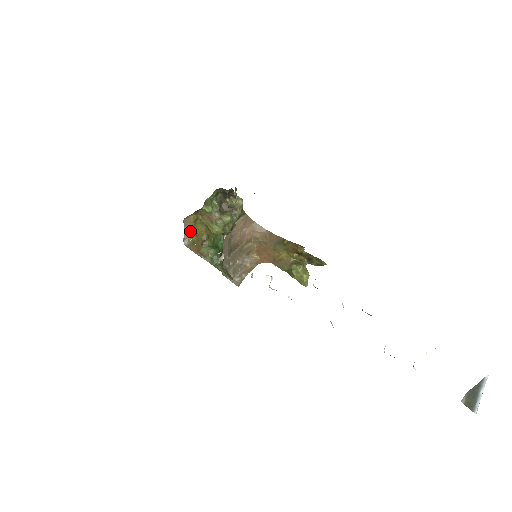
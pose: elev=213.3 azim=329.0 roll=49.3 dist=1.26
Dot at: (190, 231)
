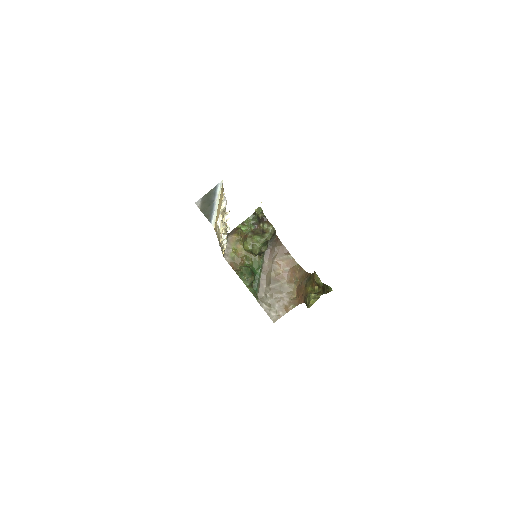
Dot at: (231, 248)
